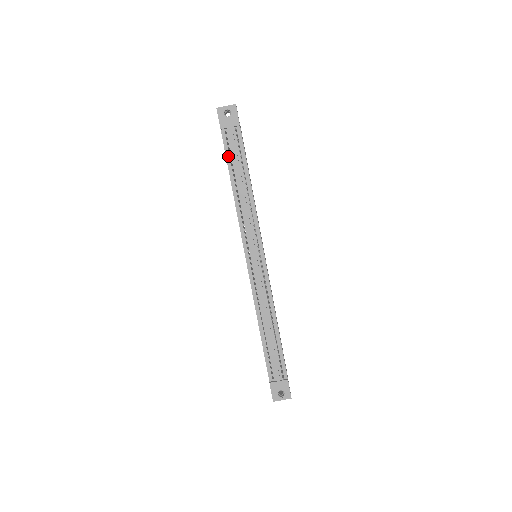
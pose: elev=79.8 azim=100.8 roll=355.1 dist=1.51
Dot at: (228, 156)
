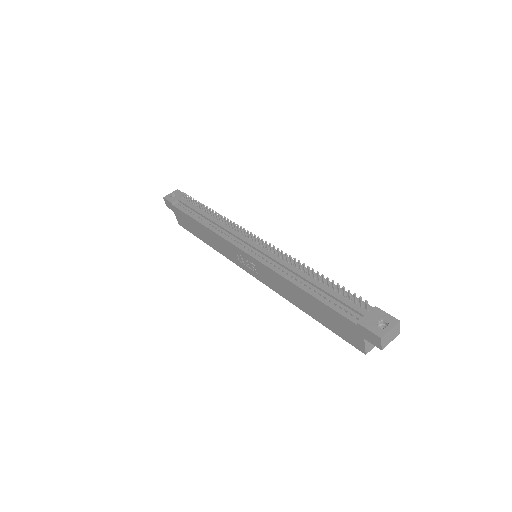
Dot at: (187, 212)
